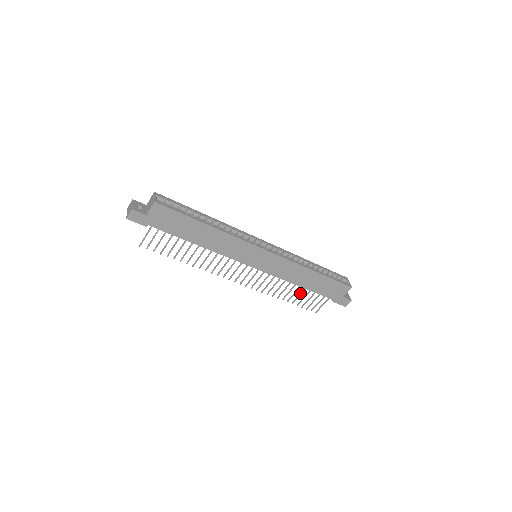
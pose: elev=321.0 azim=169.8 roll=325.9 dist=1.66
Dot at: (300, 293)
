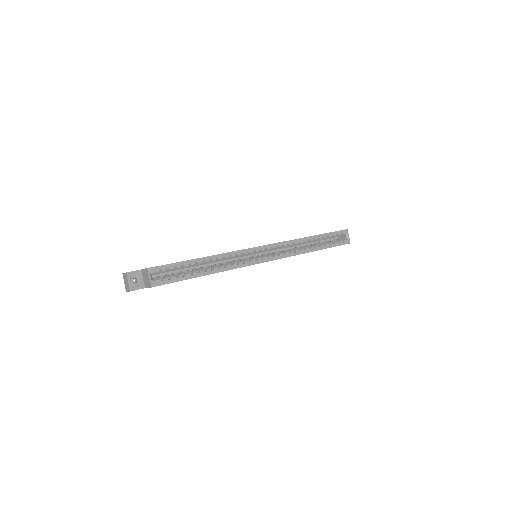
Dot at: occluded
